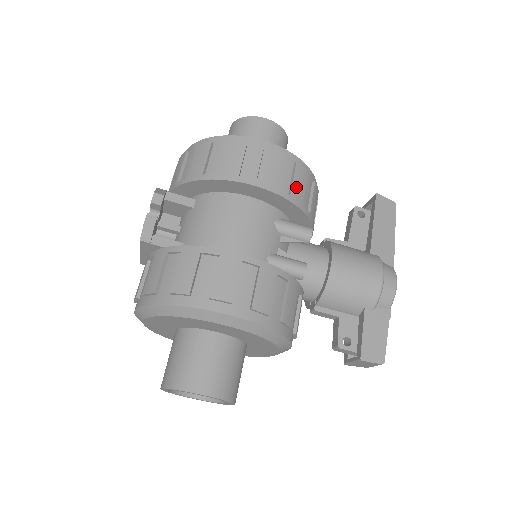
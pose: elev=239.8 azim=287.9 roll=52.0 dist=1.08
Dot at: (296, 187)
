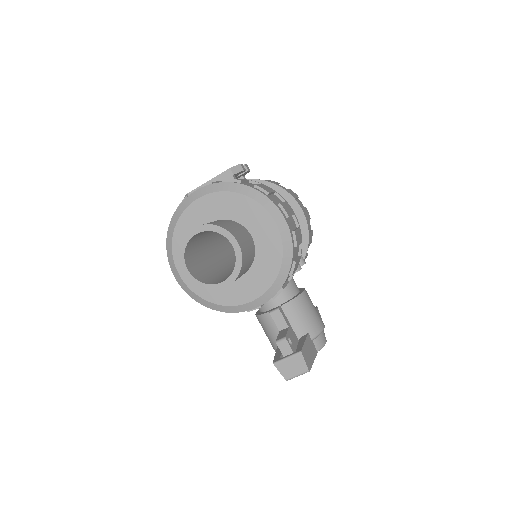
Dot at: (310, 236)
